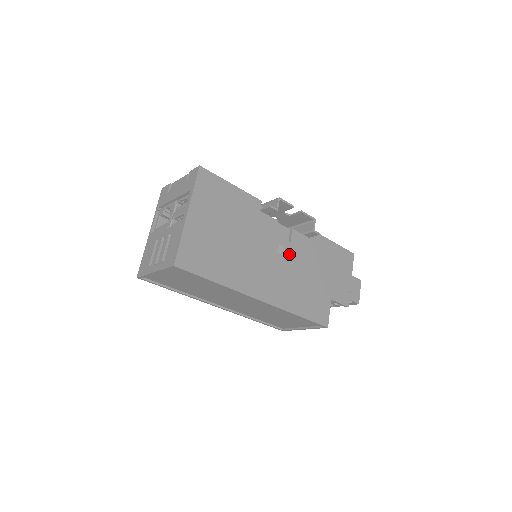
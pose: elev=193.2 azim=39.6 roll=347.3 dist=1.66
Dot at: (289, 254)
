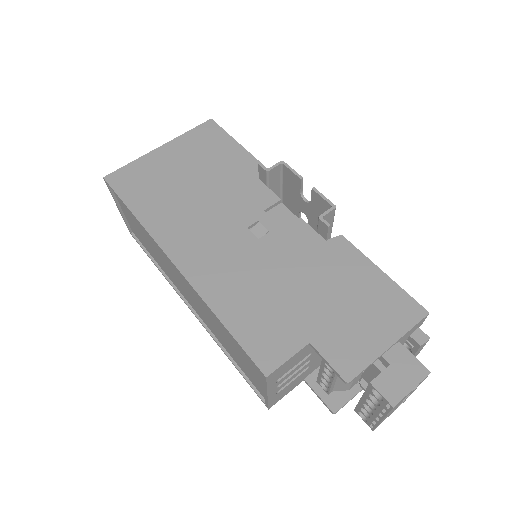
Dot at: (269, 240)
